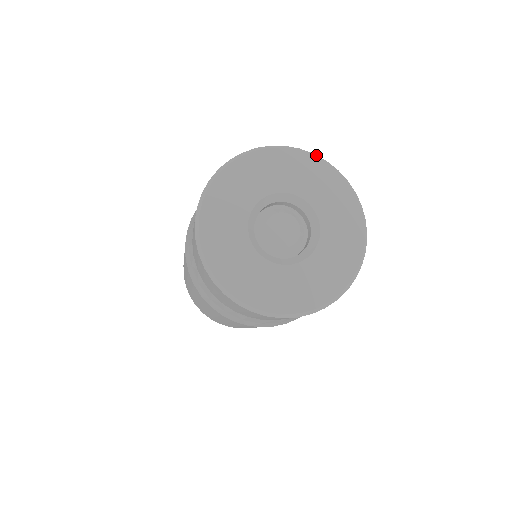
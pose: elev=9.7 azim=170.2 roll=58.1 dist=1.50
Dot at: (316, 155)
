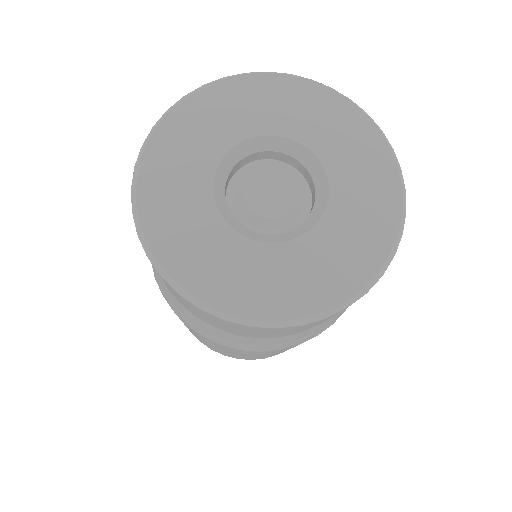
Dot at: (383, 133)
